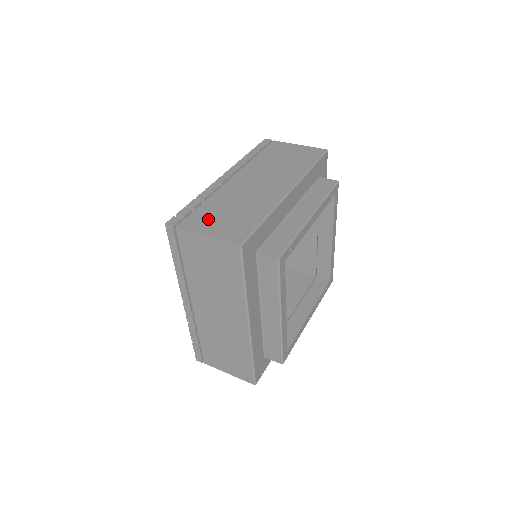
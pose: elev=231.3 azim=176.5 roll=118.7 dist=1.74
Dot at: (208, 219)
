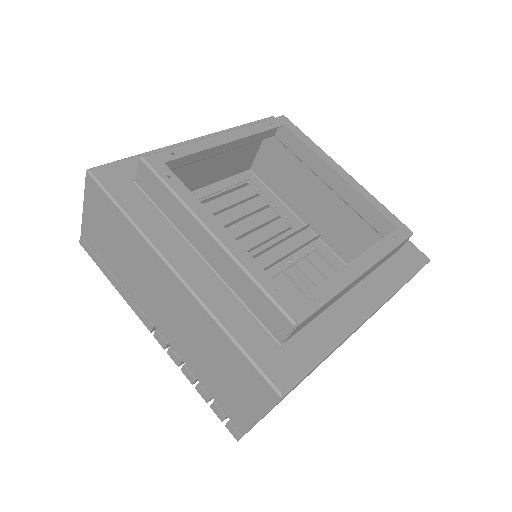
Dot at: occluded
